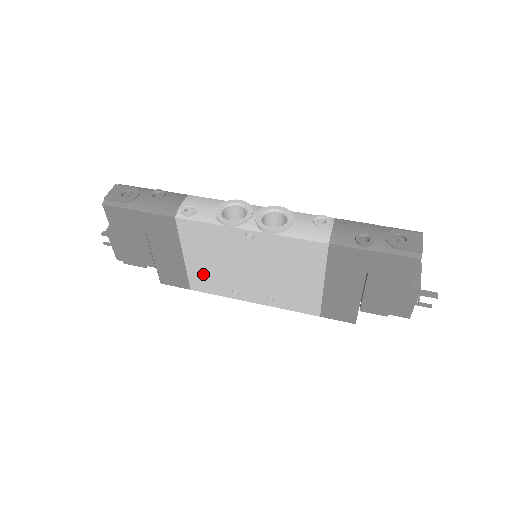
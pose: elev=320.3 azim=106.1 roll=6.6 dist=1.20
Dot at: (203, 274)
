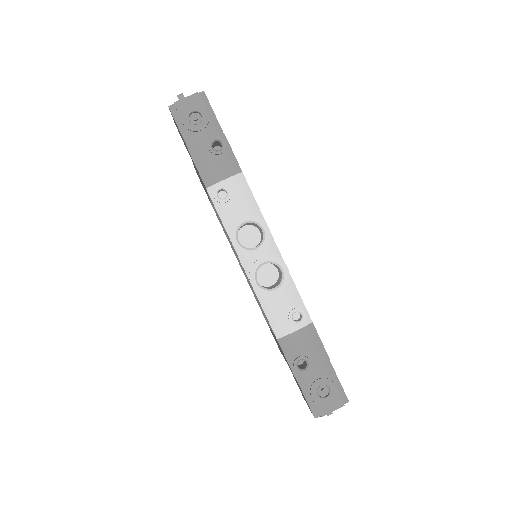
Dot at: (217, 216)
